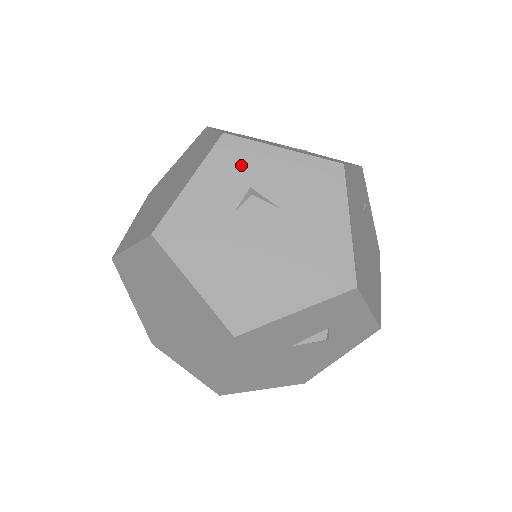
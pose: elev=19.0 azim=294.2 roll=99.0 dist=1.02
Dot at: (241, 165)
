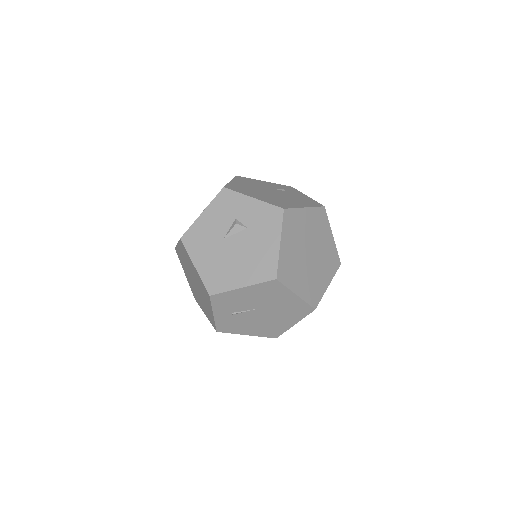
Dot at: occluded
